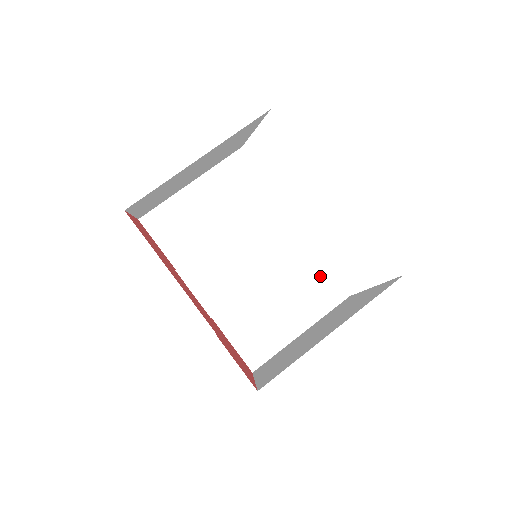
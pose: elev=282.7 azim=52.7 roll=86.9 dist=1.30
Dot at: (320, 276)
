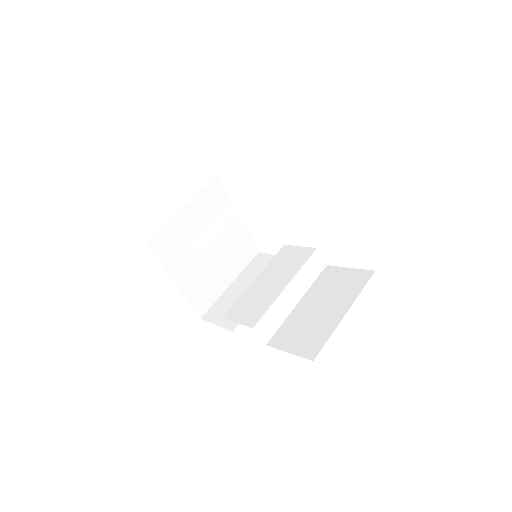
Dot at: (344, 275)
